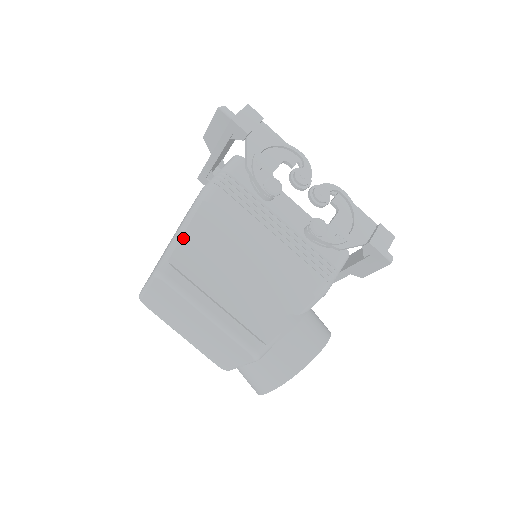
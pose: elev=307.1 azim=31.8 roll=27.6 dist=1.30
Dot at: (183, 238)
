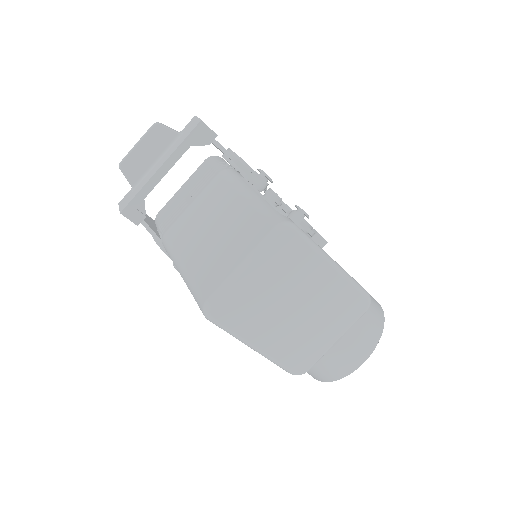
Dot at: (265, 200)
